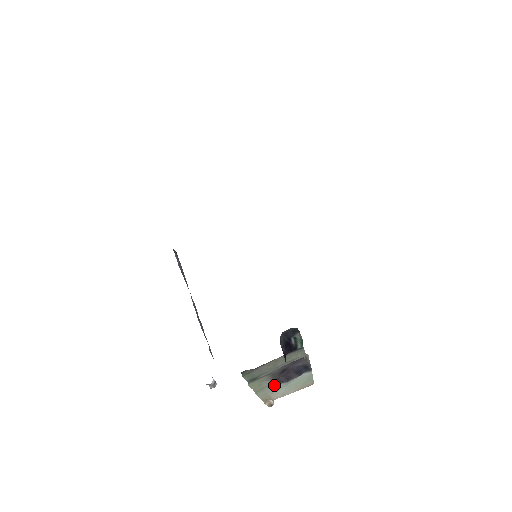
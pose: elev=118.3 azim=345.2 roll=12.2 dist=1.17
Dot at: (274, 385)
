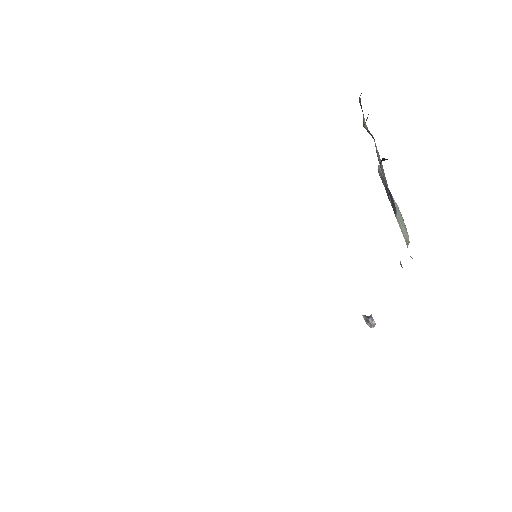
Dot at: occluded
